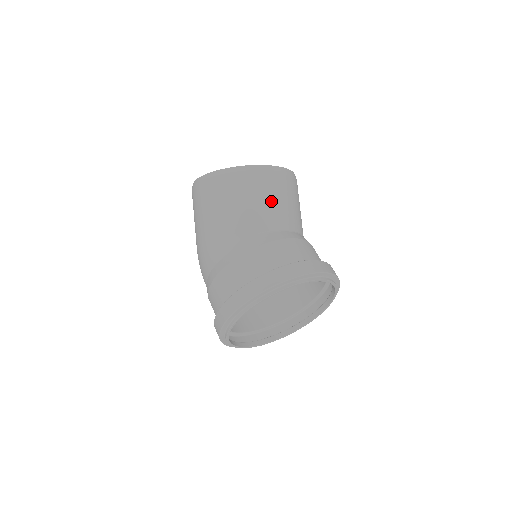
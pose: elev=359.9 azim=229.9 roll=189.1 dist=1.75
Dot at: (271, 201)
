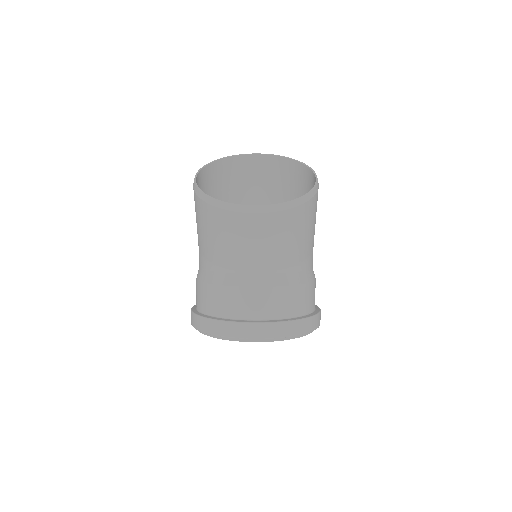
Dot at: (238, 244)
